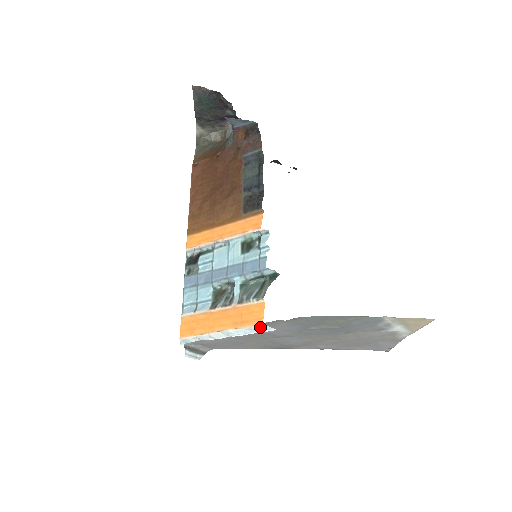
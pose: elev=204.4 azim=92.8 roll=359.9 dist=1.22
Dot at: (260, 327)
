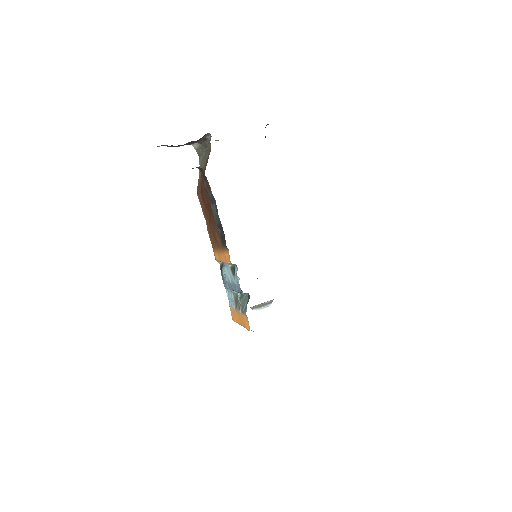
Dot at: occluded
